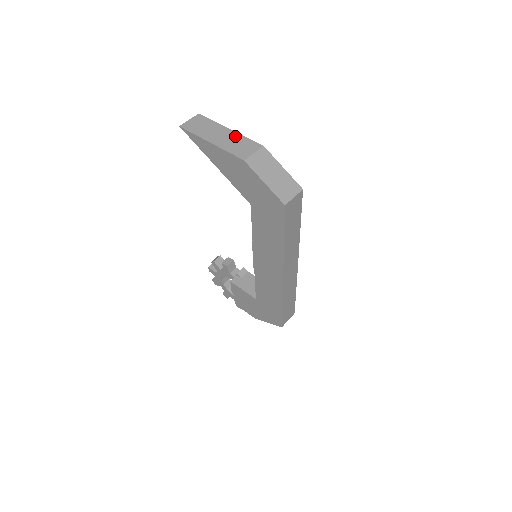
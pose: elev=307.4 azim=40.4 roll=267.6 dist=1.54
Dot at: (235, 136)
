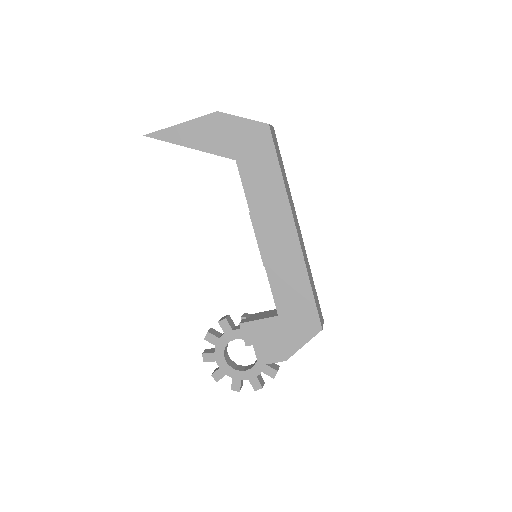
Dot at: occluded
